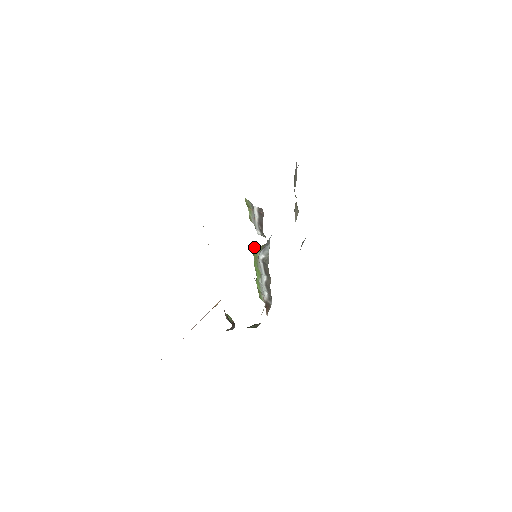
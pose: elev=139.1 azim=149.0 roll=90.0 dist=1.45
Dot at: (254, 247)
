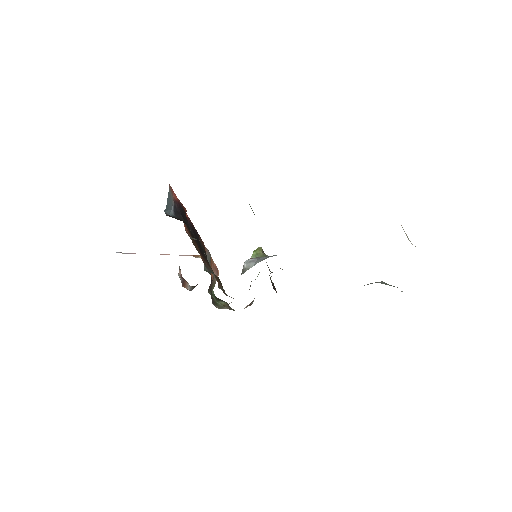
Dot at: (259, 247)
